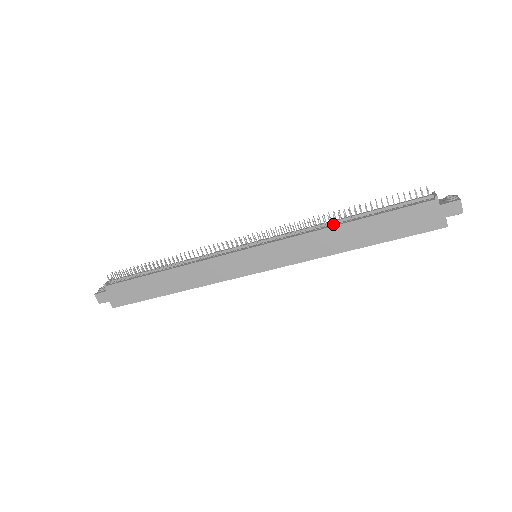
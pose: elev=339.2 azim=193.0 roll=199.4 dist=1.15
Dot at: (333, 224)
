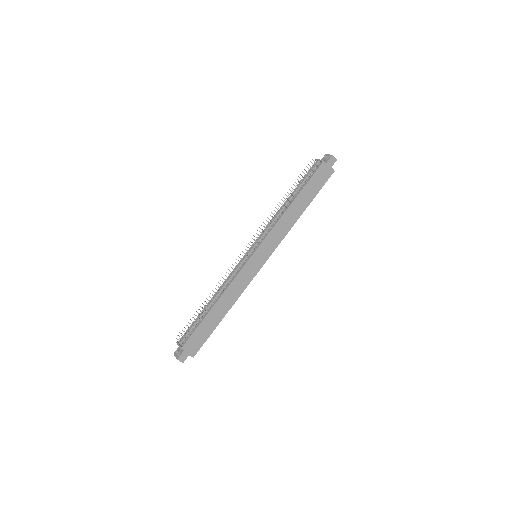
Dot at: (285, 208)
